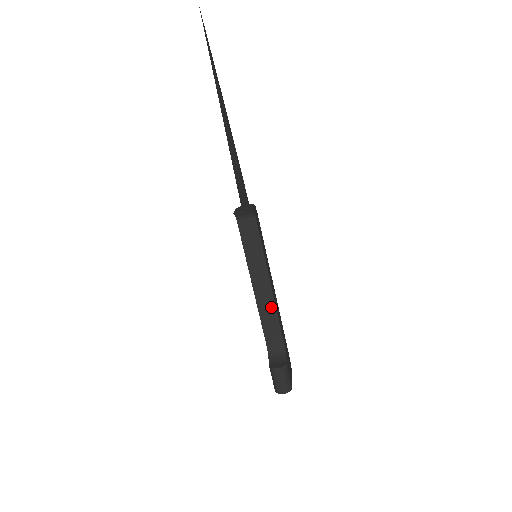
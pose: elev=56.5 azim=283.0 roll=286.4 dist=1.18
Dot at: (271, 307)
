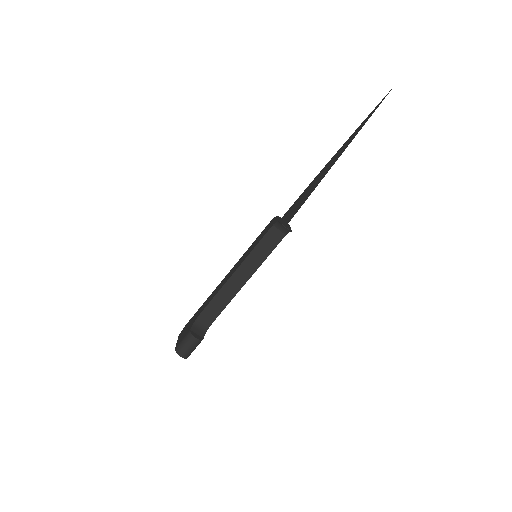
Dot at: (230, 295)
